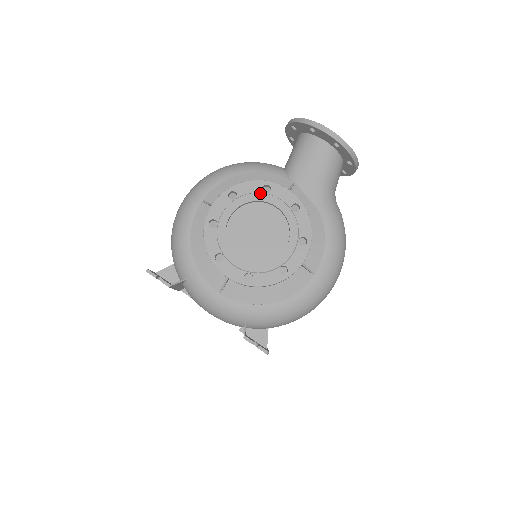
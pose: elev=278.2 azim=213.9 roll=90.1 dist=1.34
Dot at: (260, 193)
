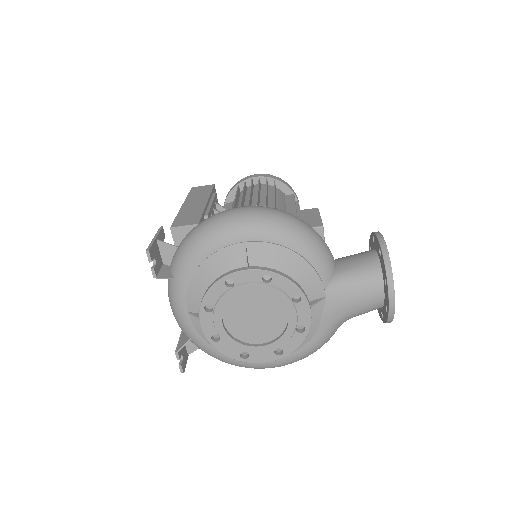
Dot at: (288, 298)
